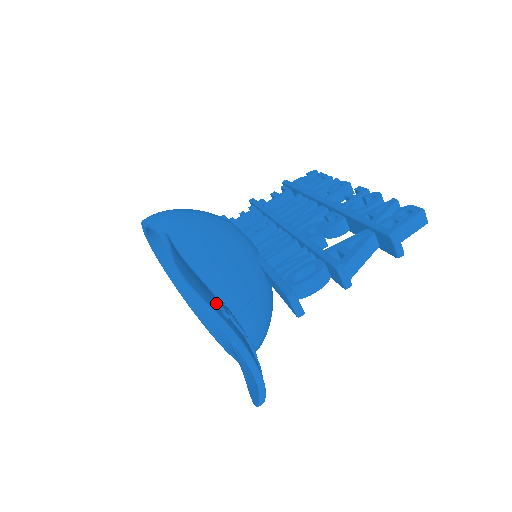
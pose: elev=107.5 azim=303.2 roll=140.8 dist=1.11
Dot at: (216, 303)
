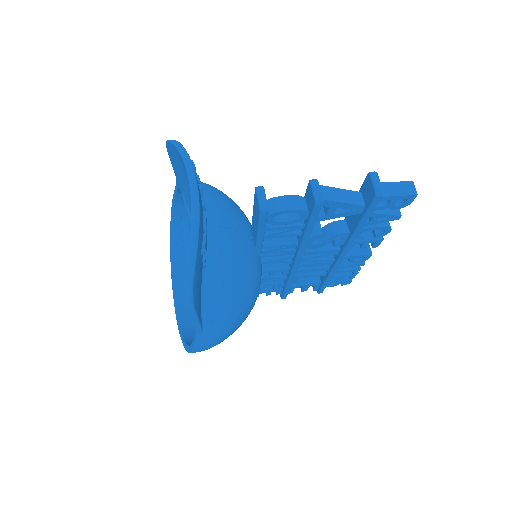
Dot at: occluded
